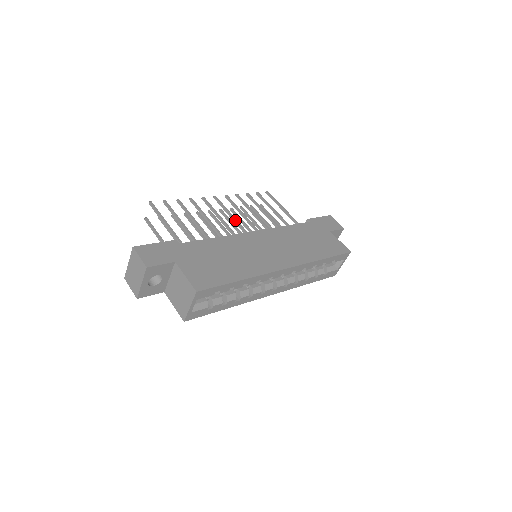
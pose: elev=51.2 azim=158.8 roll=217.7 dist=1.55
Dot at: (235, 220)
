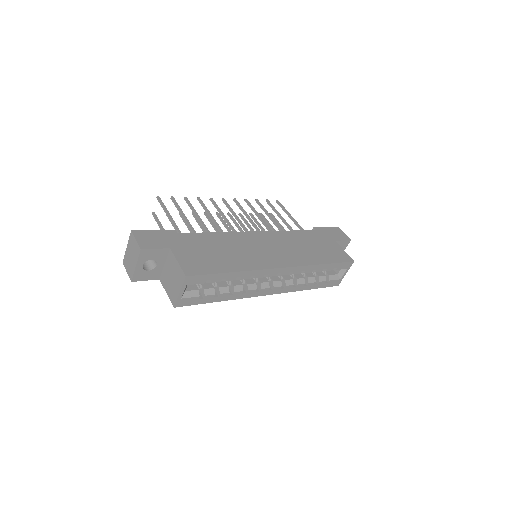
Dot at: (239, 221)
